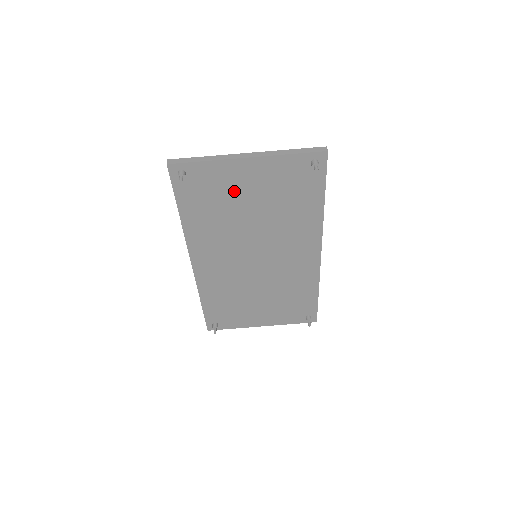
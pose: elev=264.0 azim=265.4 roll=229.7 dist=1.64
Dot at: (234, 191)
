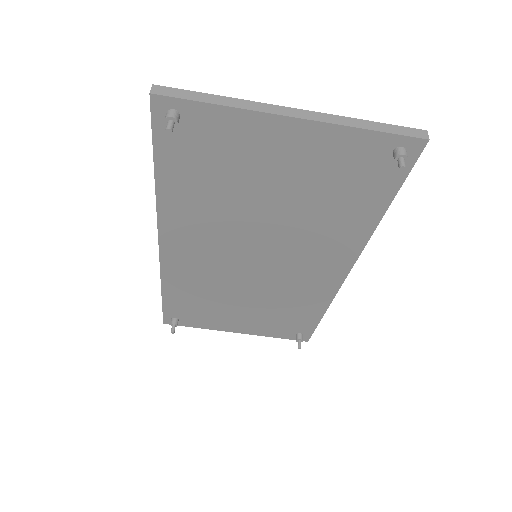
Dot at: (253, 164)
